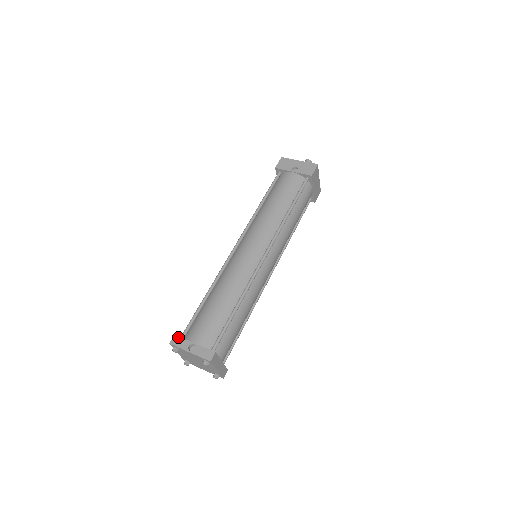
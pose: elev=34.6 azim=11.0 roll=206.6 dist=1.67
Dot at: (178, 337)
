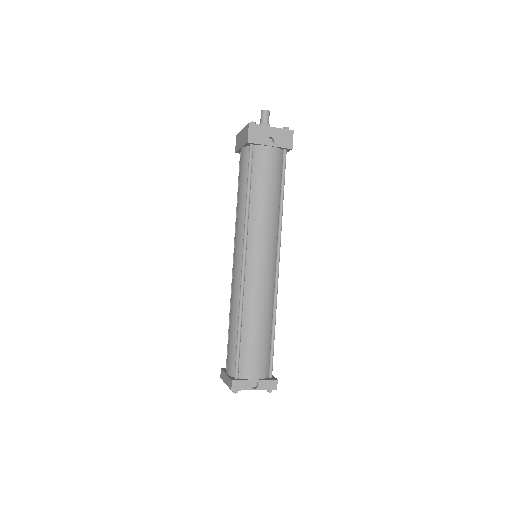
Dot at: (237, 381)
